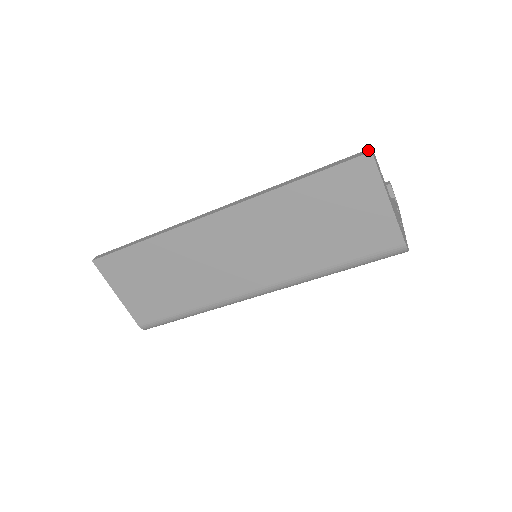
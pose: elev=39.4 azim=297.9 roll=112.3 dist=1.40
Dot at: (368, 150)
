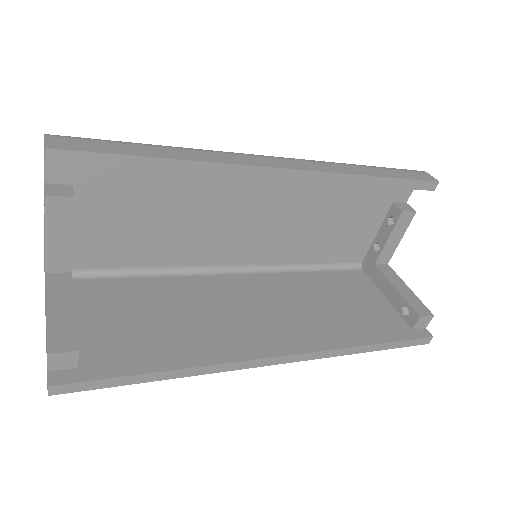
Dot at: (430, 340)
